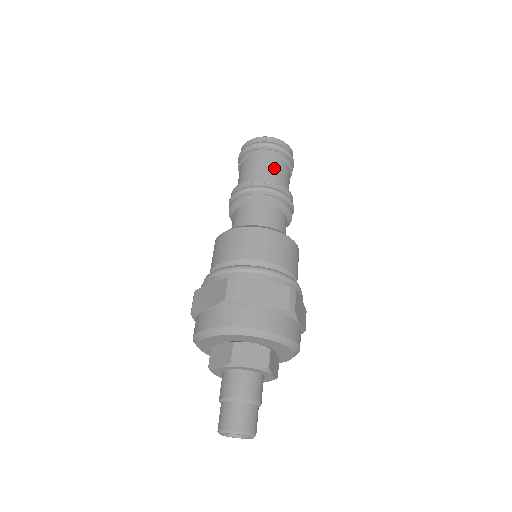
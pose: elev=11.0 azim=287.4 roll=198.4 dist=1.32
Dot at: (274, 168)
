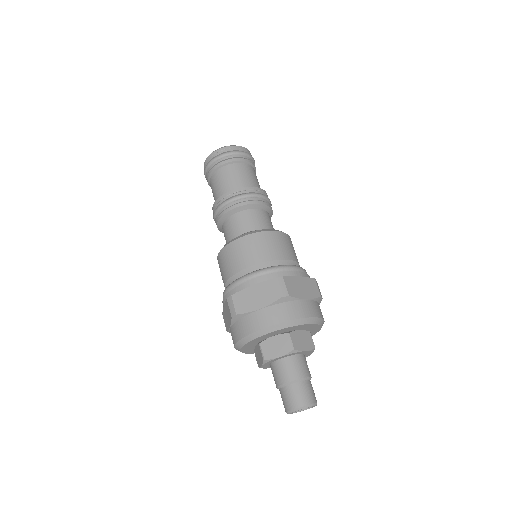
Dot at: (252, 175)
